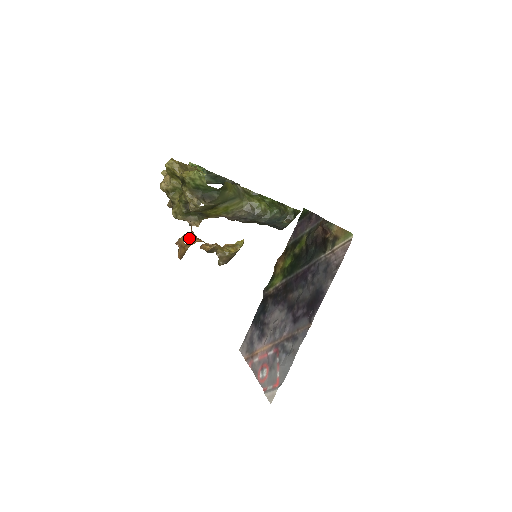
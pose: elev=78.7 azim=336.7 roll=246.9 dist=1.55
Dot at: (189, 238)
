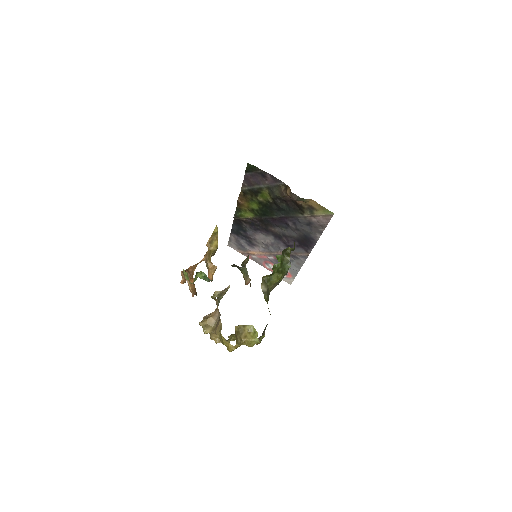
Dot at: (190, 276)
